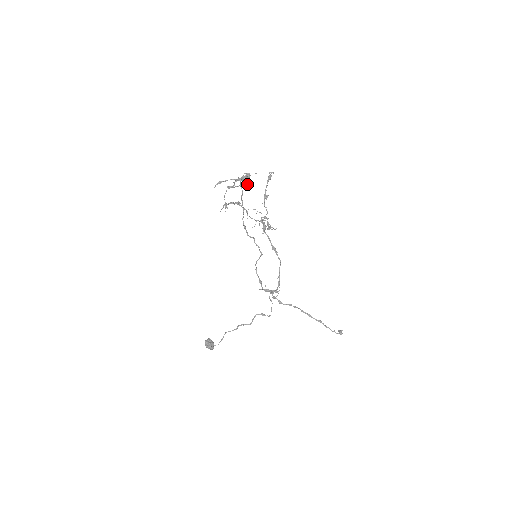
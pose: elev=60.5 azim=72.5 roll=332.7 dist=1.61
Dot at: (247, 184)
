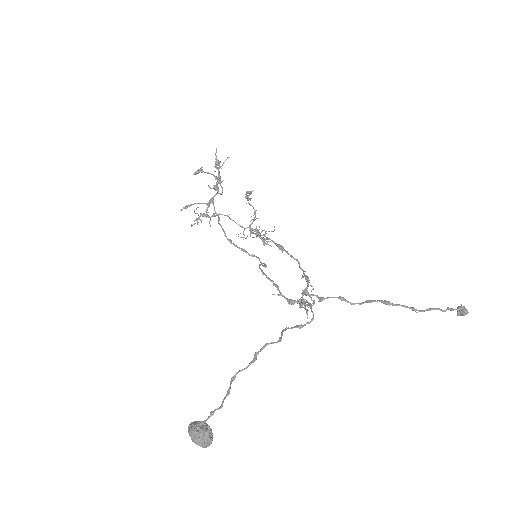
Dot at: (220, 185)
